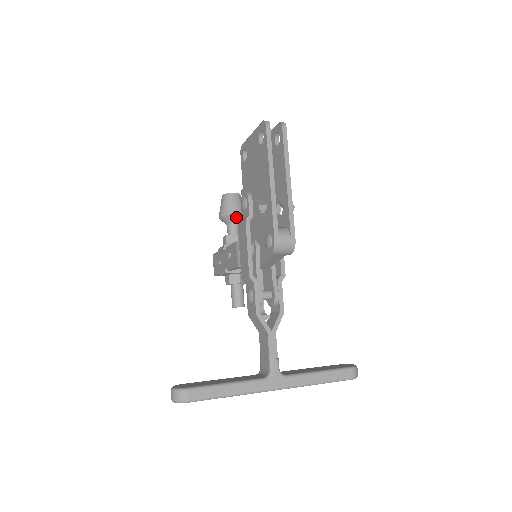
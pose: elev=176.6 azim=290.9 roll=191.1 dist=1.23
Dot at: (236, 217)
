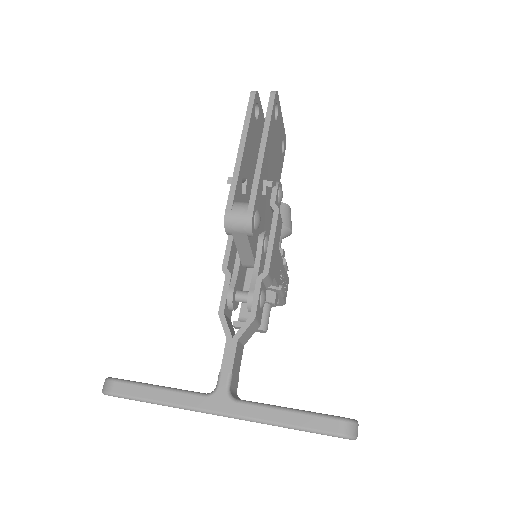
Dot at: occluded
